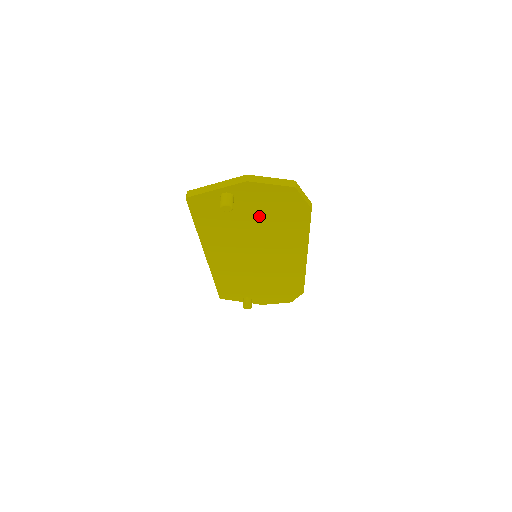
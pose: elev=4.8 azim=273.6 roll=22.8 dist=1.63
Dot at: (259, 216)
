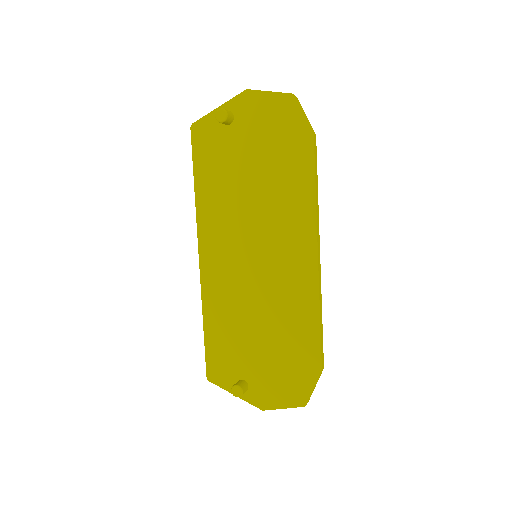
Dot at: (258, 154)
